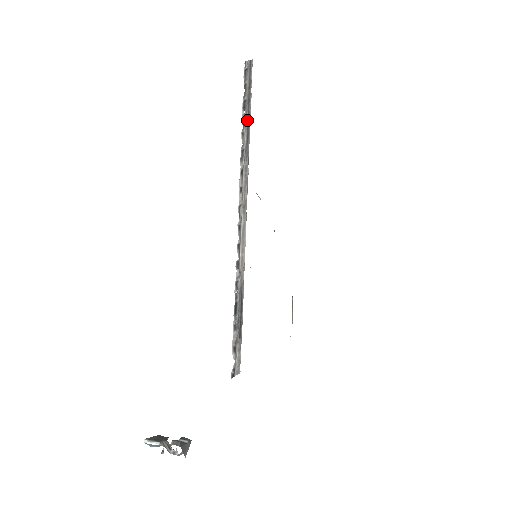
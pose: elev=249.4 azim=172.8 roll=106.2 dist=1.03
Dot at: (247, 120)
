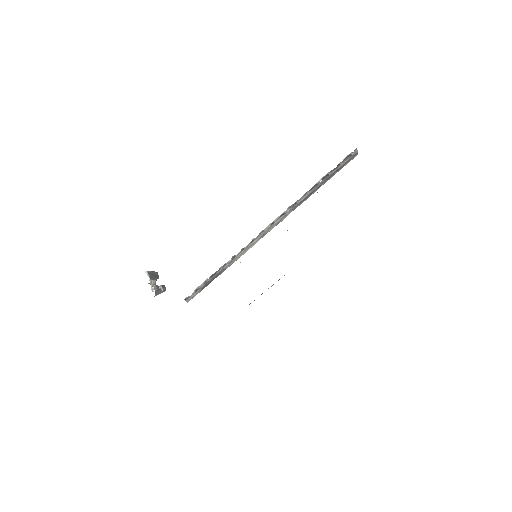
Dot at: (315, 189)
